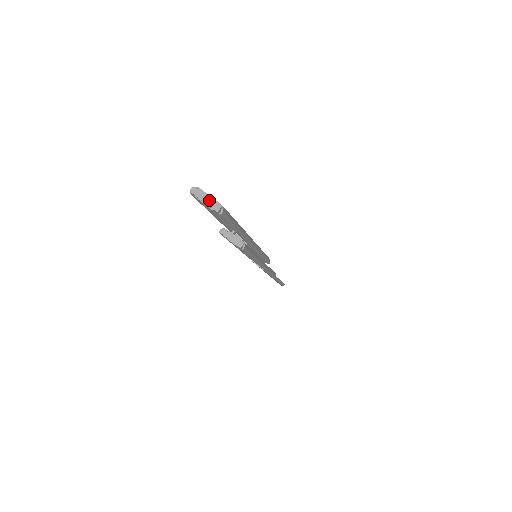
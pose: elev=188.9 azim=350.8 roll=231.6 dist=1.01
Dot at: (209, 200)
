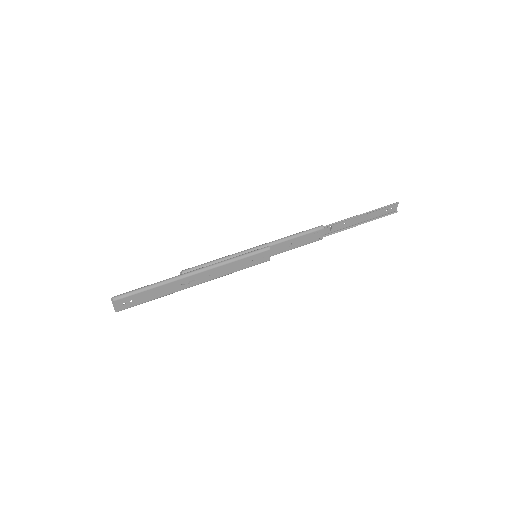
Dot at: (114, 307)
